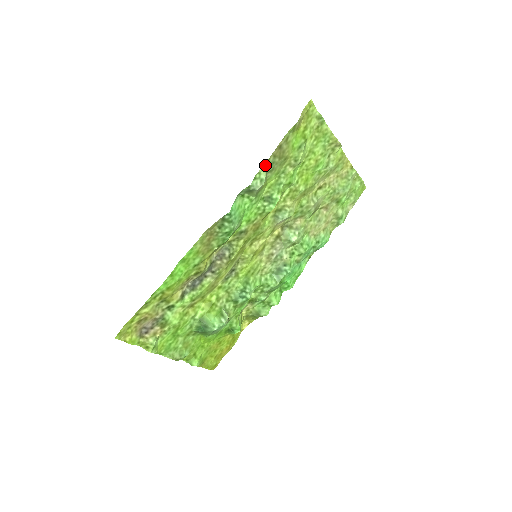
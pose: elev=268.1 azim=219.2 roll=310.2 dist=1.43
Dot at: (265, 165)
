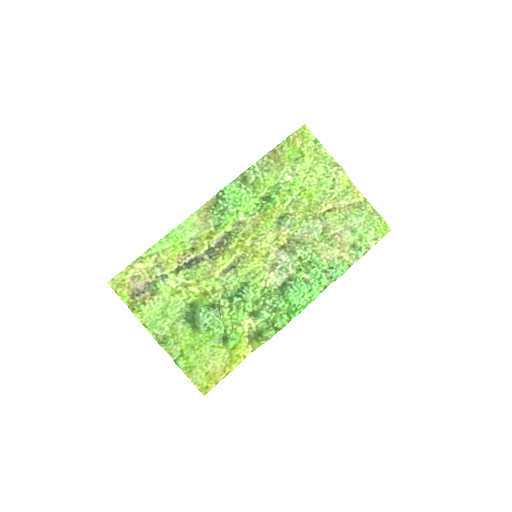
Dot at: (260, 162)
